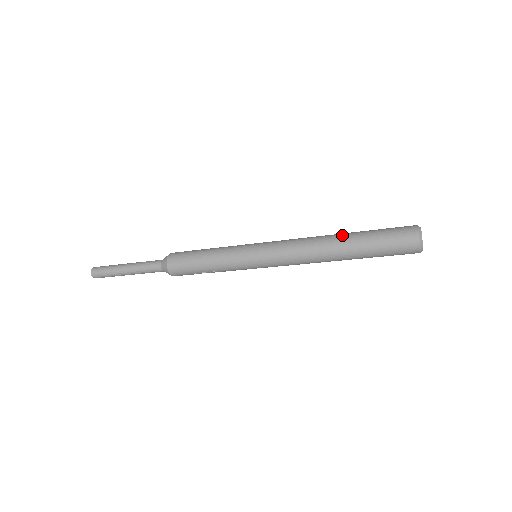
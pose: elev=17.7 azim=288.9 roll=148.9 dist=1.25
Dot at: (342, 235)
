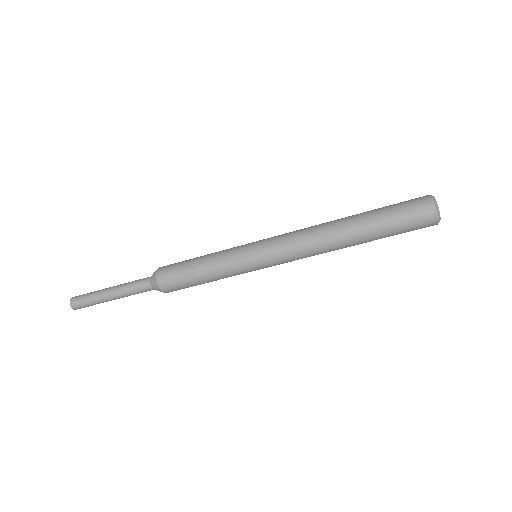
Dot at: occluded
